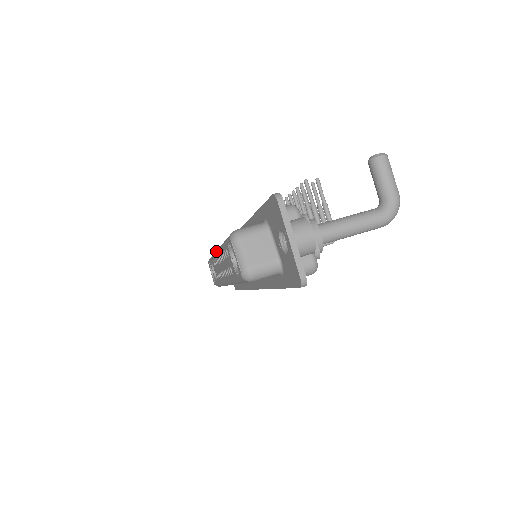
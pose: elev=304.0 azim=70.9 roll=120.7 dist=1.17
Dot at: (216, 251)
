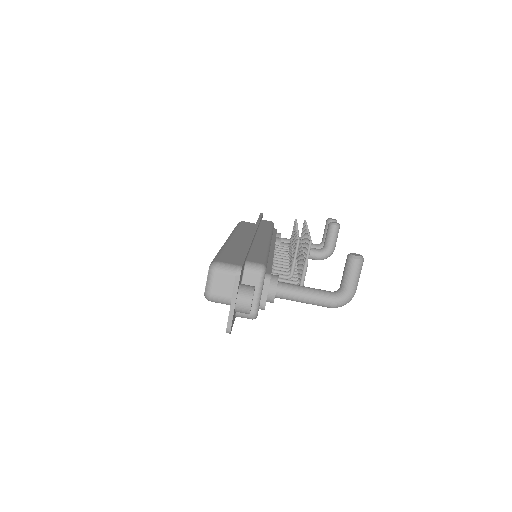
Dot at: (227, 239)
